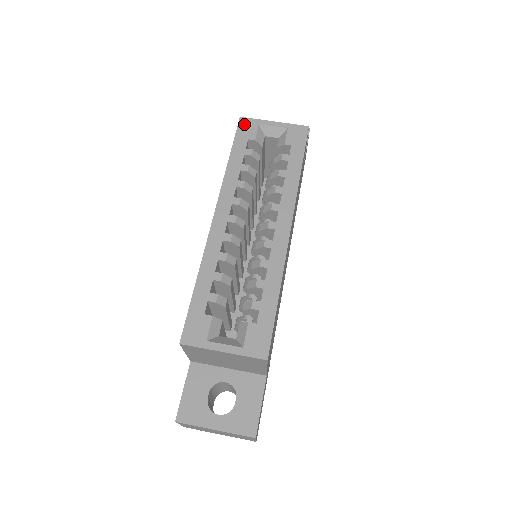
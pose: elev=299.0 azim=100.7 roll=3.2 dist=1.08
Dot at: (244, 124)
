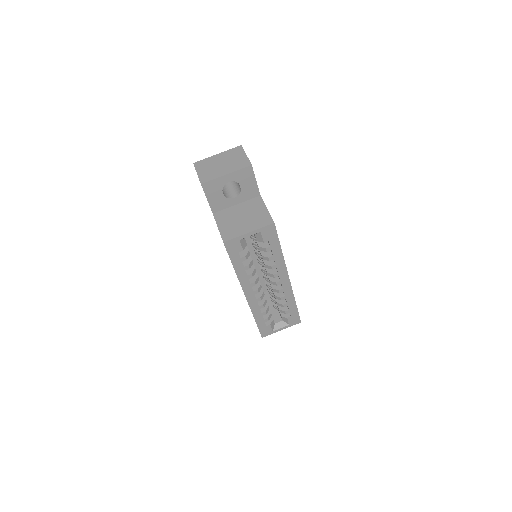
Dot at: (229, 246)
